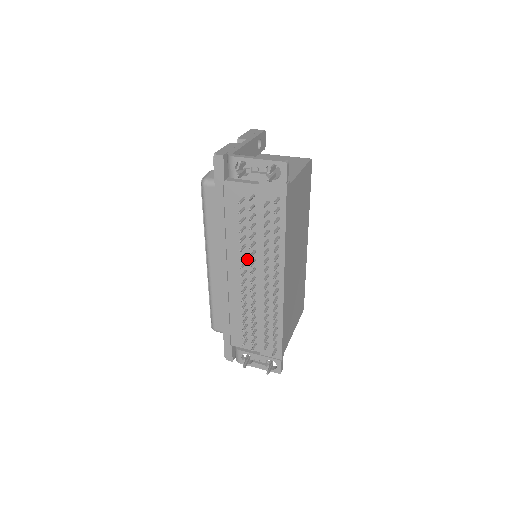
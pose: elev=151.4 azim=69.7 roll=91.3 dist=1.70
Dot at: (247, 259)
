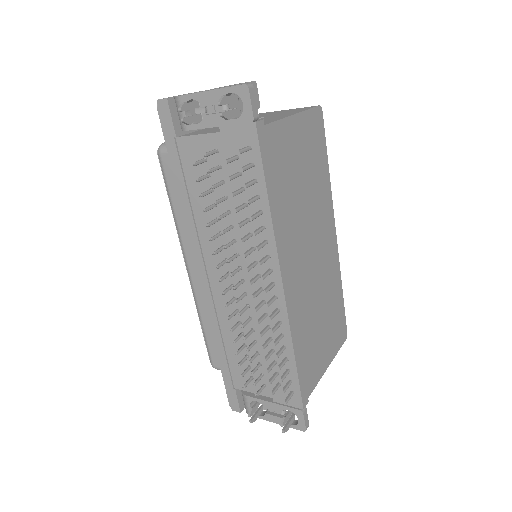
Dot at: (228, 254)
